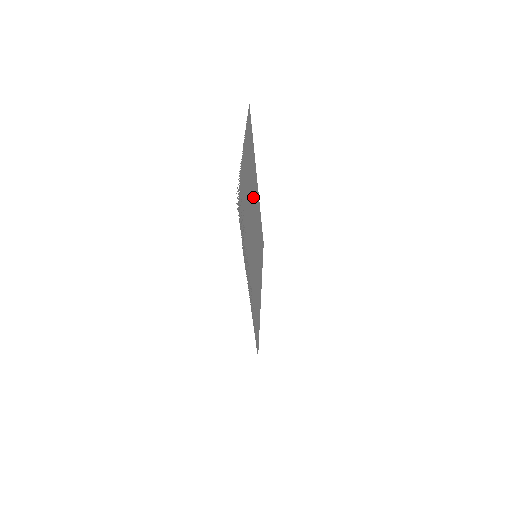
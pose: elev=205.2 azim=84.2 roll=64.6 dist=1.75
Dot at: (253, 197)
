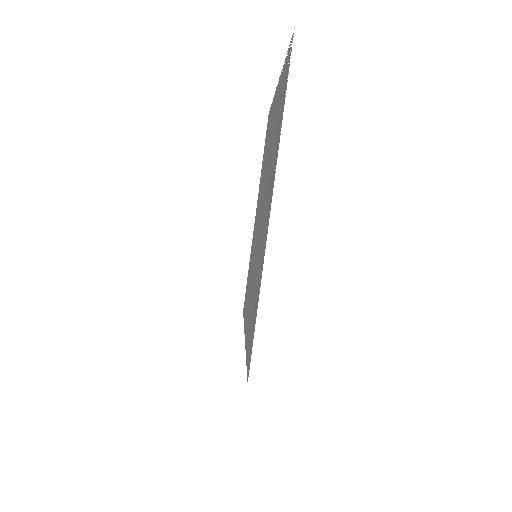
Dot at: (261, 193)
